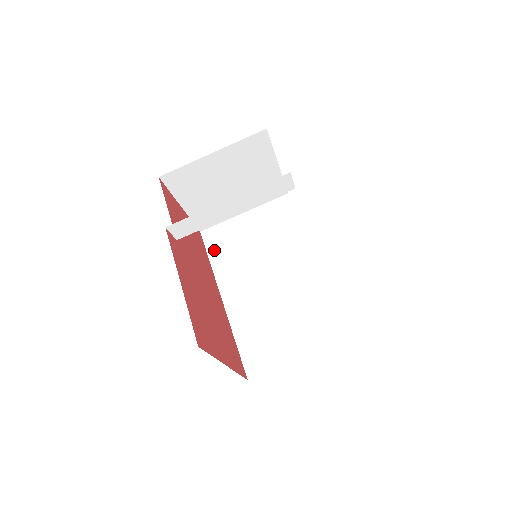
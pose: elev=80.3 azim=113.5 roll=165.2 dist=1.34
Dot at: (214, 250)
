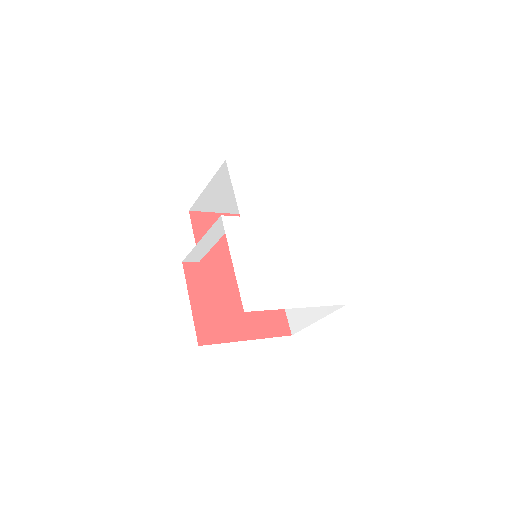
Dot at: occluded
